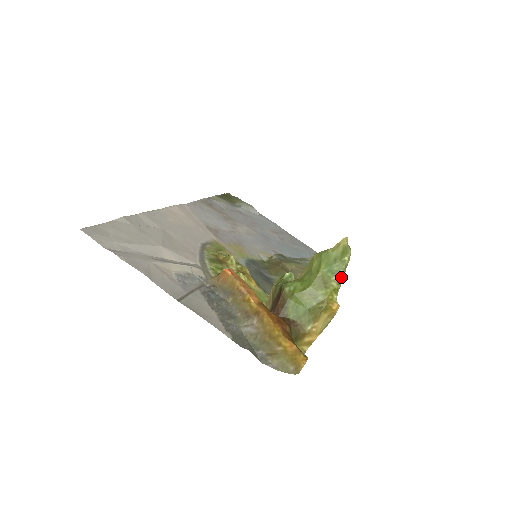
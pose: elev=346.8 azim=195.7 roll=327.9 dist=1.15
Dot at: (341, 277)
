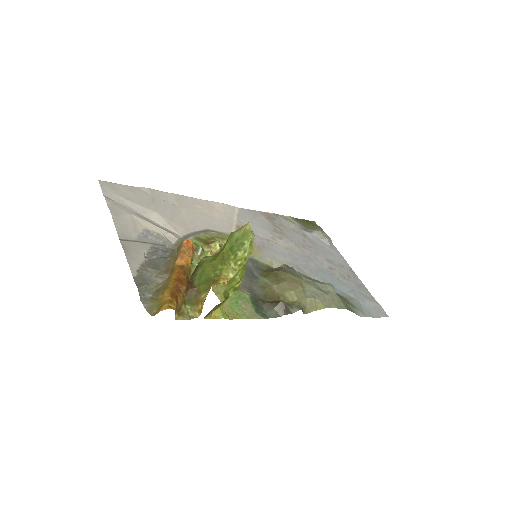
Dot at: (238, 258)
